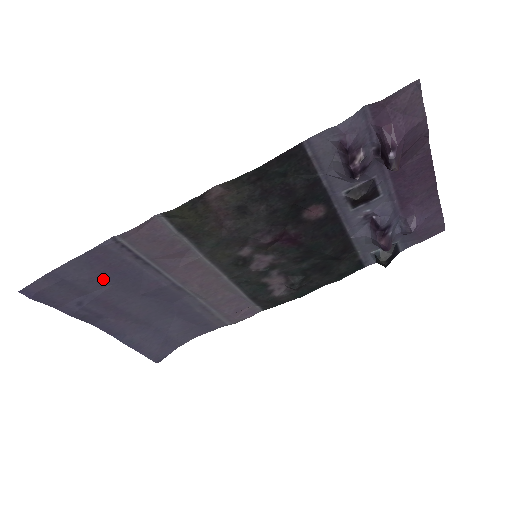
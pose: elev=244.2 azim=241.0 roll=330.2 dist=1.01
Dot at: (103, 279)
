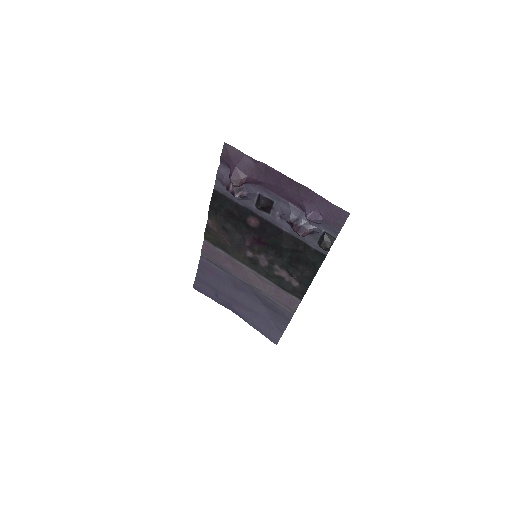
Dot at: (214, 279)
